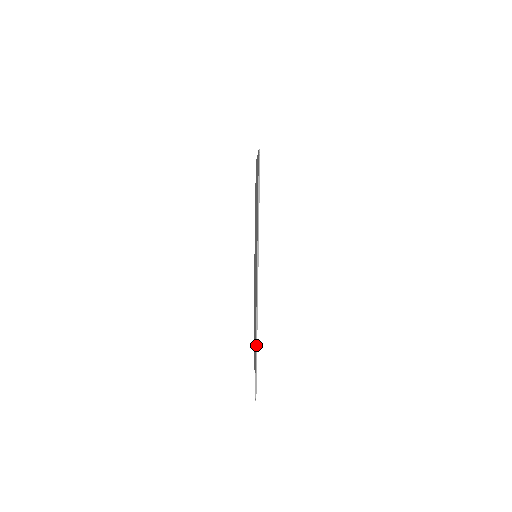
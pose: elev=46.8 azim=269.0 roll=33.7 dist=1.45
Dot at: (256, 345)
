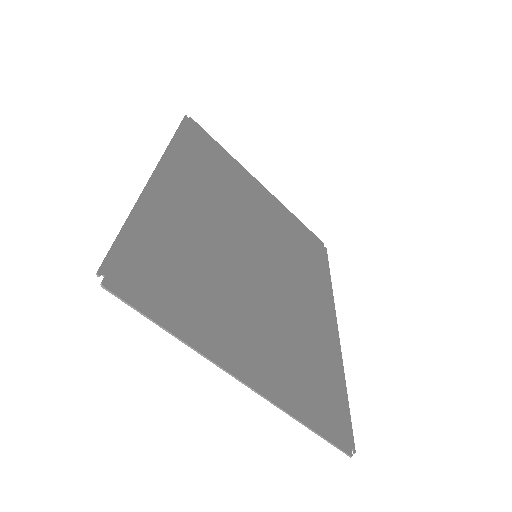
Dot at: occluded
